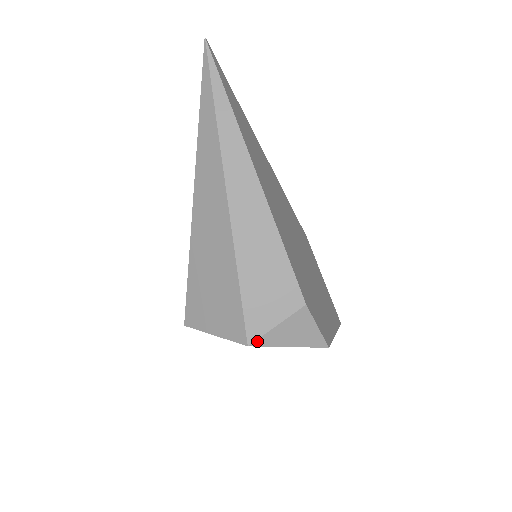
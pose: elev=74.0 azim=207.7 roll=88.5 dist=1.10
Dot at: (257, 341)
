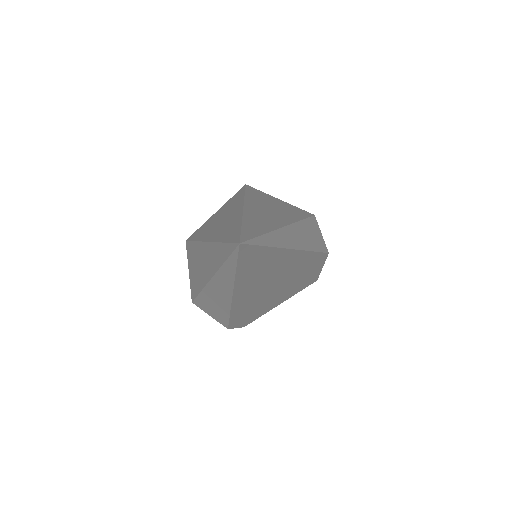
Dot at: (198, 306)
